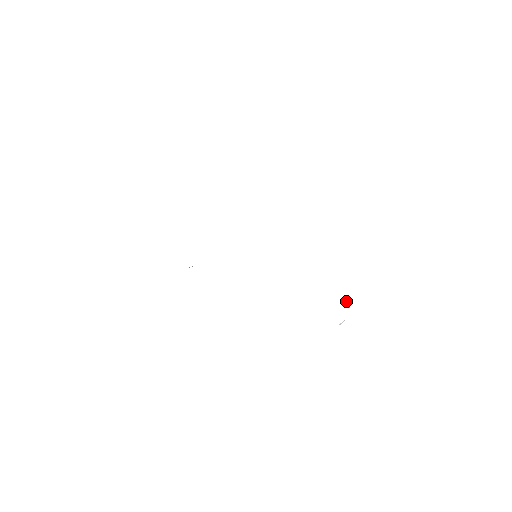
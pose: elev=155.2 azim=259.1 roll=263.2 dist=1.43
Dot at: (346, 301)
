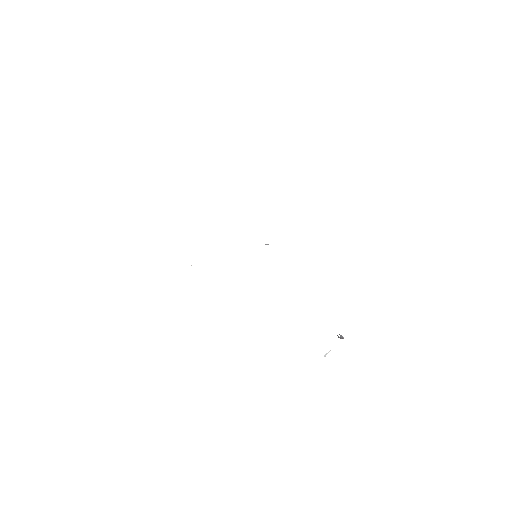
Dot at: occluded
